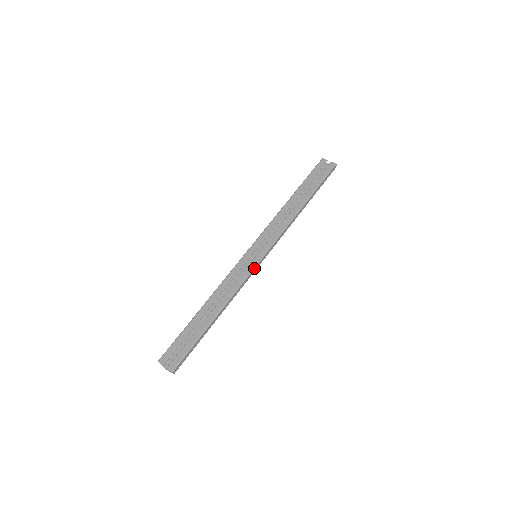
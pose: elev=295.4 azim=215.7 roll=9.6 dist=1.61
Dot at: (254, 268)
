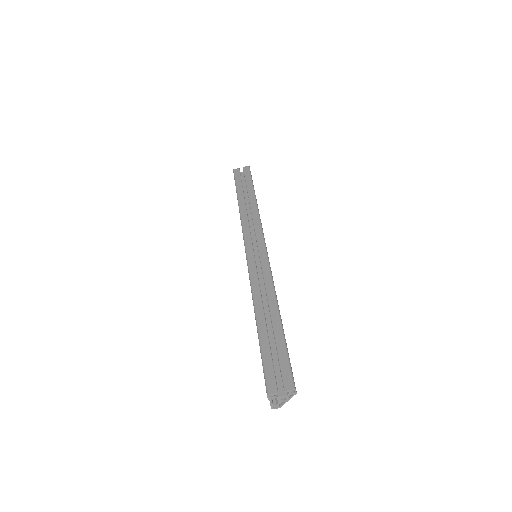
Dot at: (268, 259)
